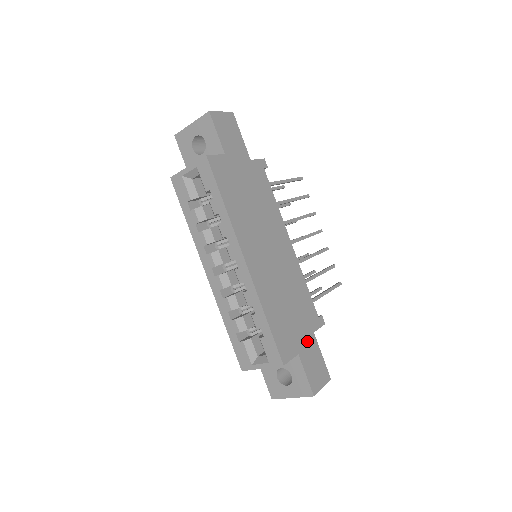
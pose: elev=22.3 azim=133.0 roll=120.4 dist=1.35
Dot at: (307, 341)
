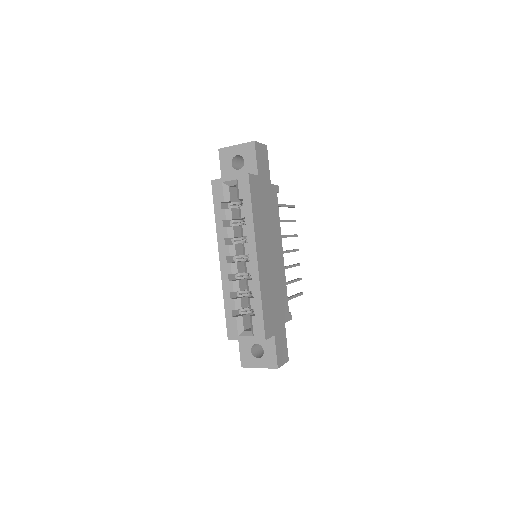
Dot at: (280, 328)
